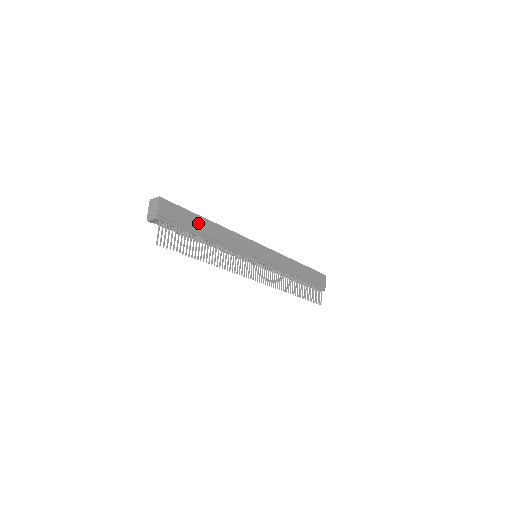
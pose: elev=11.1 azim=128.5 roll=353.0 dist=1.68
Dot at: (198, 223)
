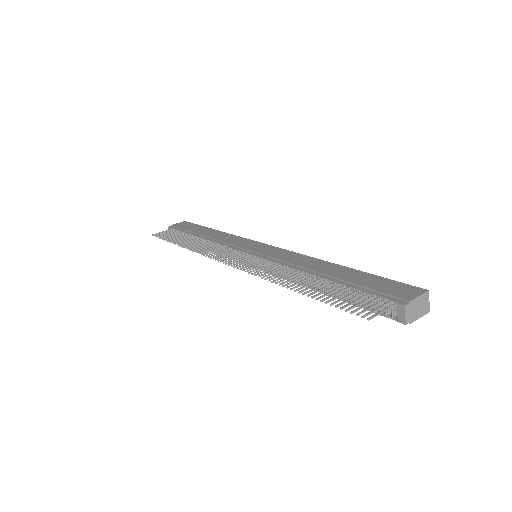
Dot at: (201, 230)
